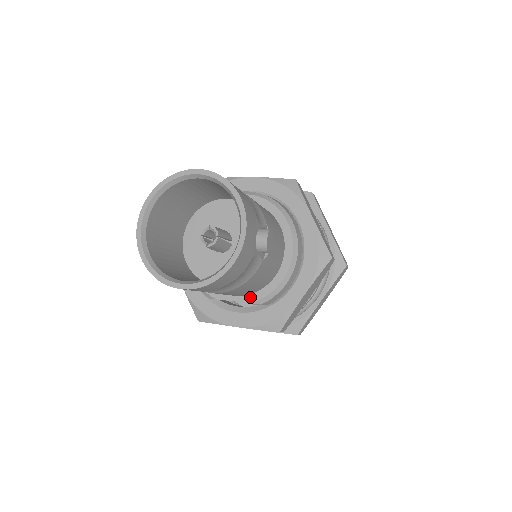
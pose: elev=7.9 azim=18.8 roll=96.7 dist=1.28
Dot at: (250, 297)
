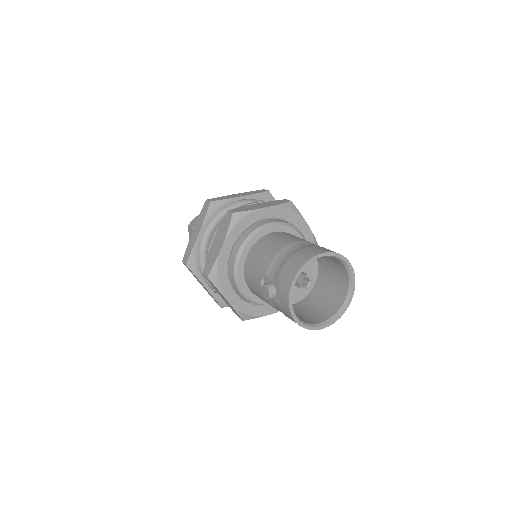
Dot at: occluded
